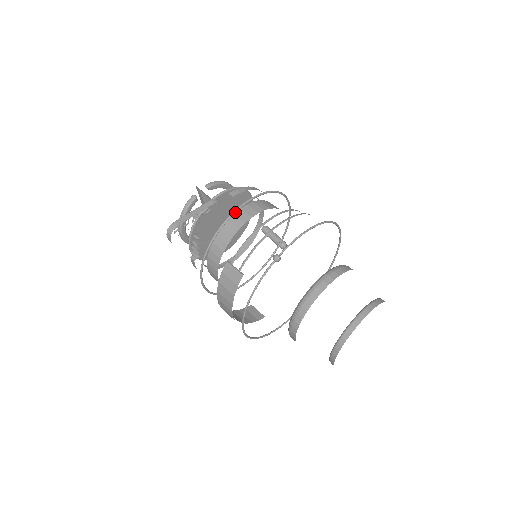
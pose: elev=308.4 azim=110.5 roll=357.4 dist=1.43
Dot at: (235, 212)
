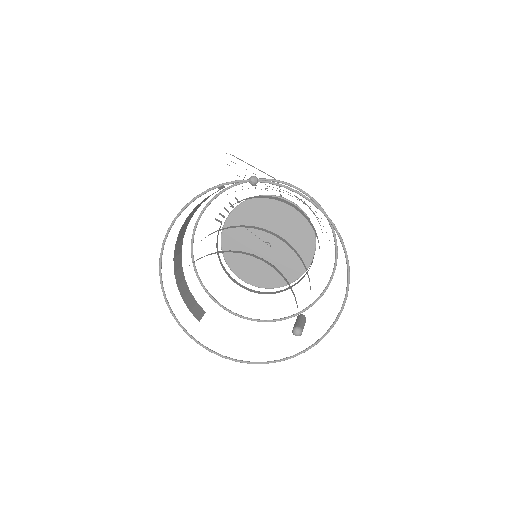
Dot at: (277, 181)
